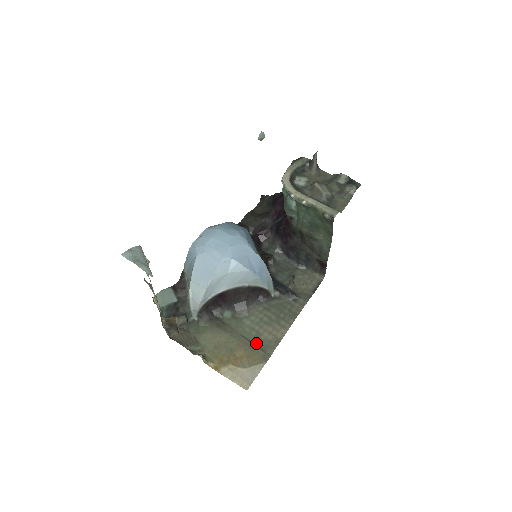
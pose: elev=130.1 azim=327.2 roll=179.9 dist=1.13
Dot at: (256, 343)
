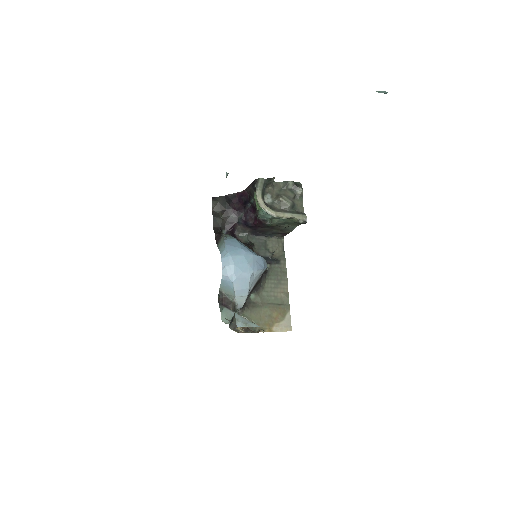
Dot at: (278, 303)
